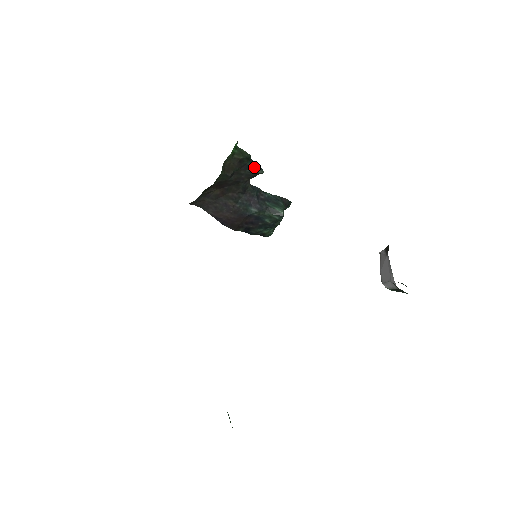
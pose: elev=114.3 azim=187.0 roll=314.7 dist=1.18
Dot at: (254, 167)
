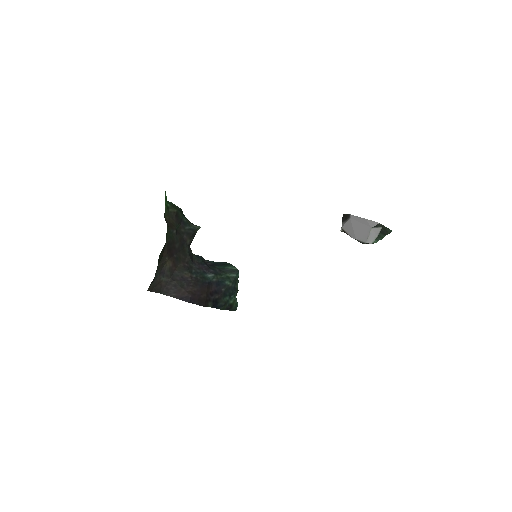
Dot at: (189, 224)
